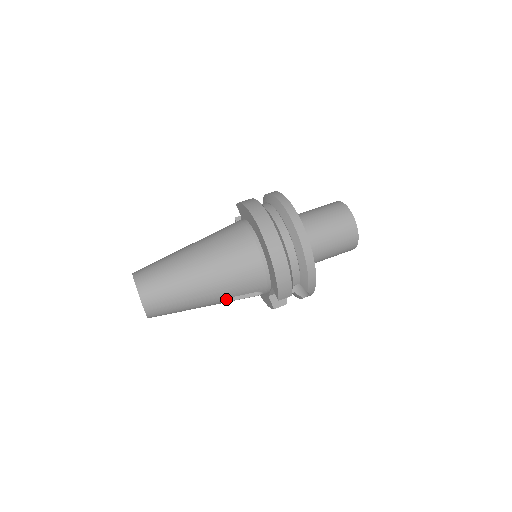
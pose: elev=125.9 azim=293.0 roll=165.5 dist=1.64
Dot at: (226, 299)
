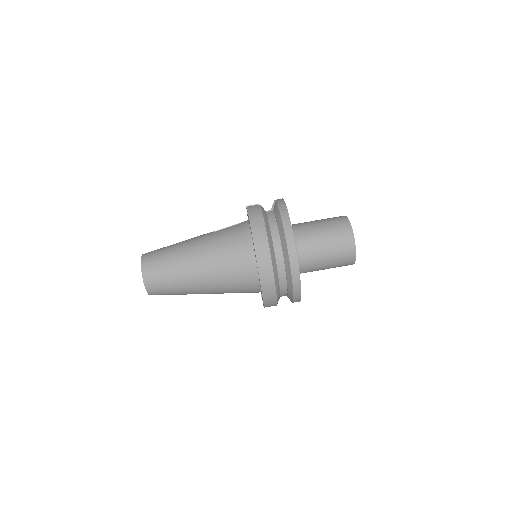
Dot at: occluded
